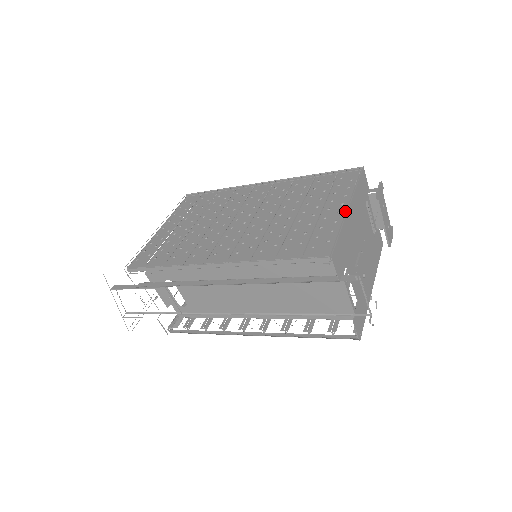
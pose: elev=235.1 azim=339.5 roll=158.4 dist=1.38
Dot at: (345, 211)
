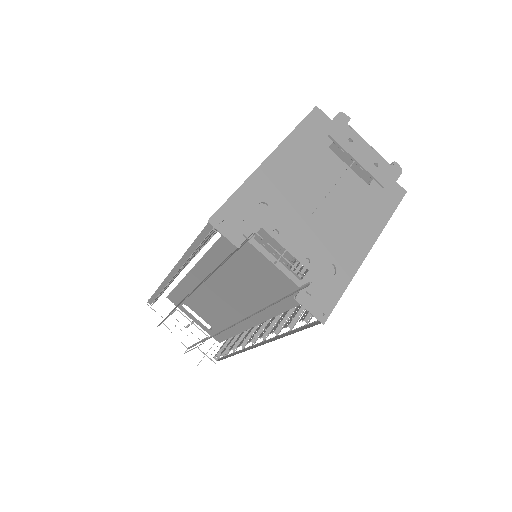
Dot at: occluded
